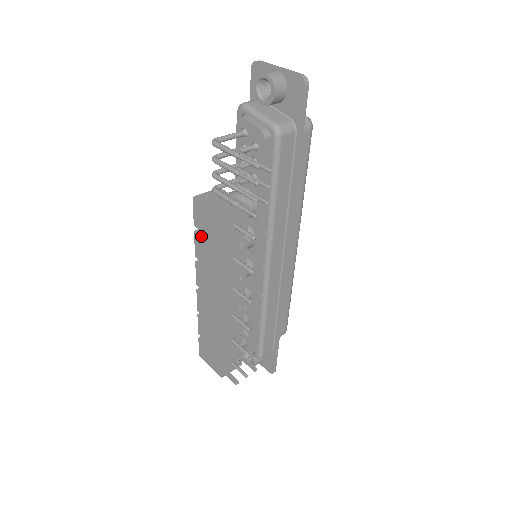
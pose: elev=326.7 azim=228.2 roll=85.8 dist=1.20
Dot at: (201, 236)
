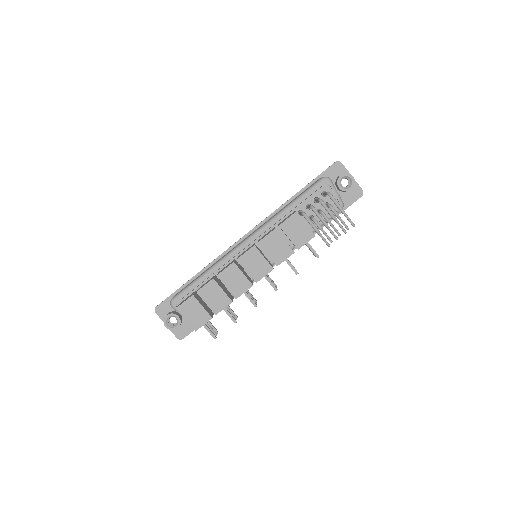
Dot at: occluded
